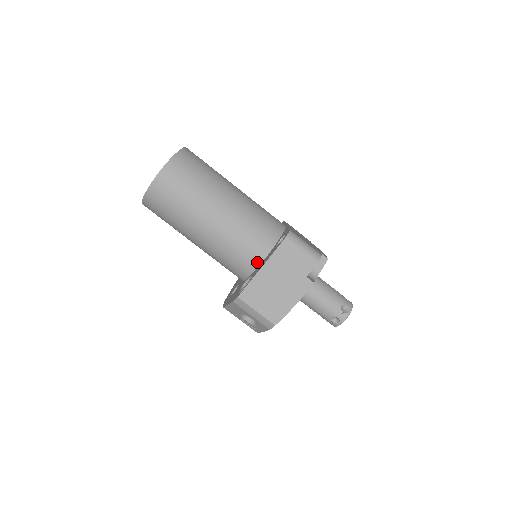
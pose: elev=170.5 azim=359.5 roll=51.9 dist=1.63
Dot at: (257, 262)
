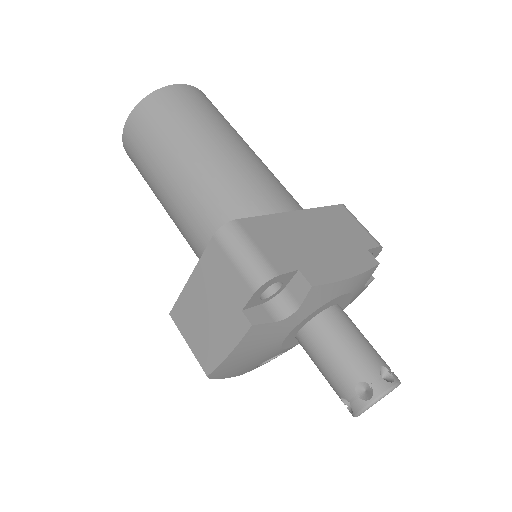
Dot at: occluded
